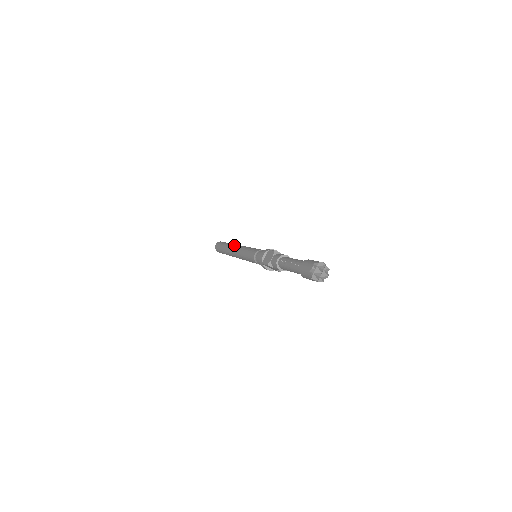
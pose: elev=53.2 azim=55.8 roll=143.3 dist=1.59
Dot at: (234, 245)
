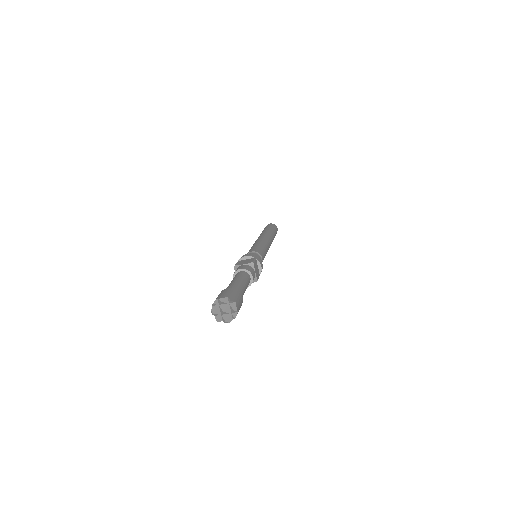
Dot at: occluded
